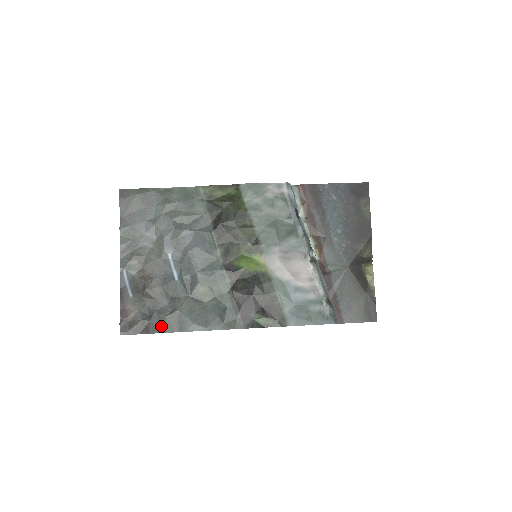
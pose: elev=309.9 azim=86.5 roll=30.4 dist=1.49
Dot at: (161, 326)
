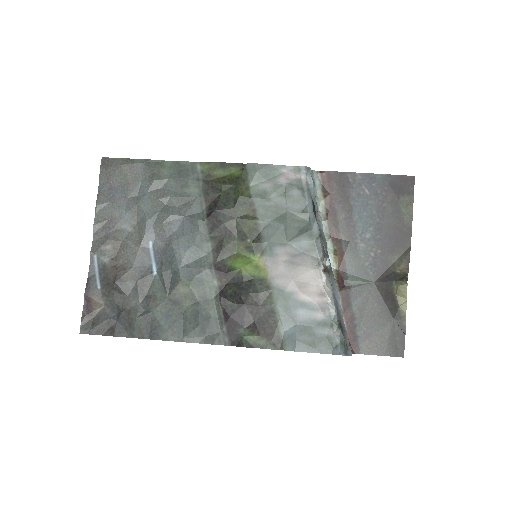
Dot at: (129, 329)
